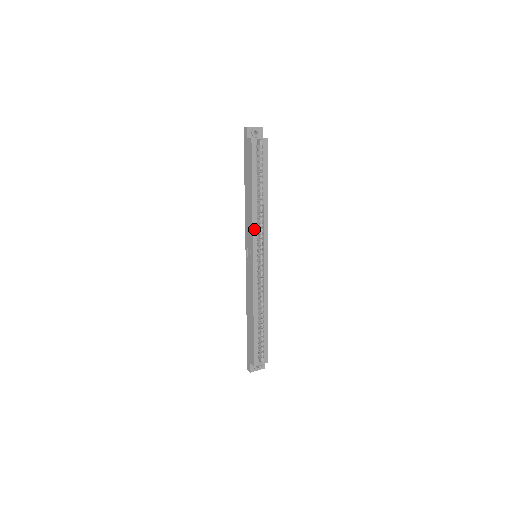
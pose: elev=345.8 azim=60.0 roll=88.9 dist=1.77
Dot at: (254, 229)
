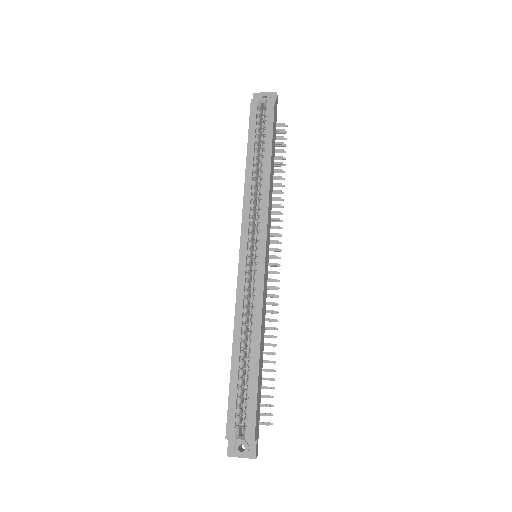
Dot at: (245, 209)
